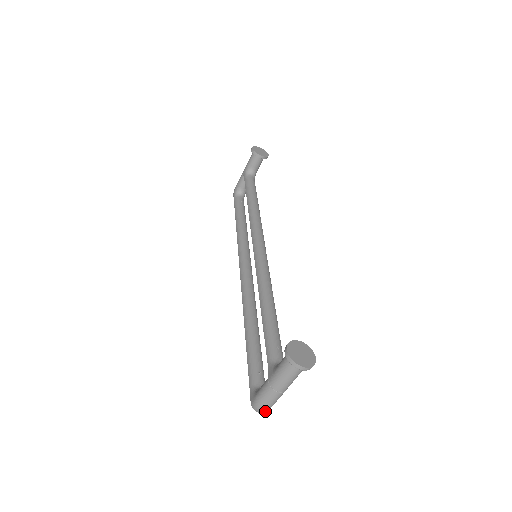
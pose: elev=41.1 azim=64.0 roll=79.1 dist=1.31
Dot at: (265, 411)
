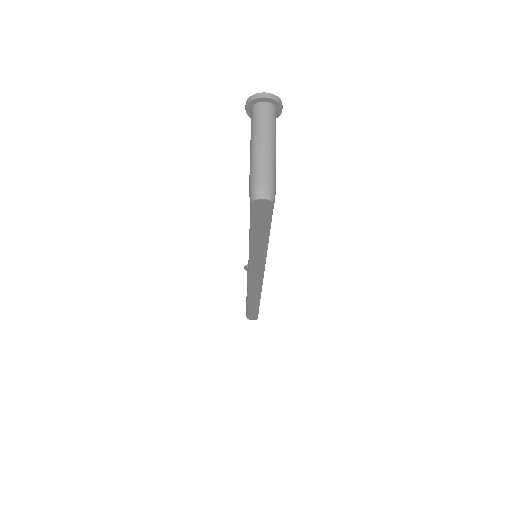
Dot at: (266, 189)
